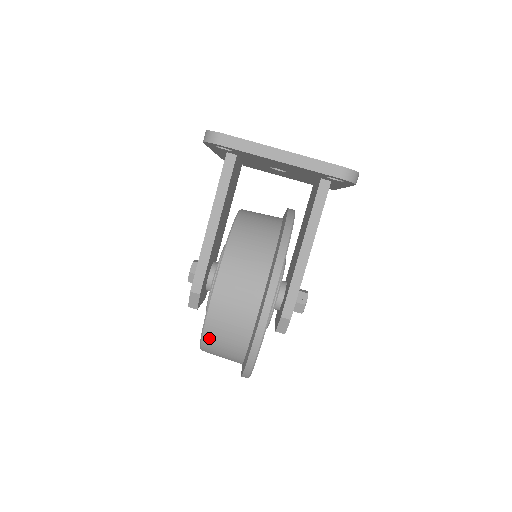
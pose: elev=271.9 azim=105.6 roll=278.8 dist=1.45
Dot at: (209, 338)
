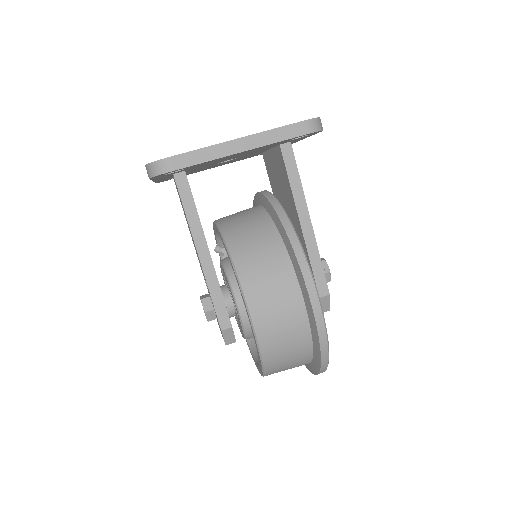
Dot at: (271, 362)
